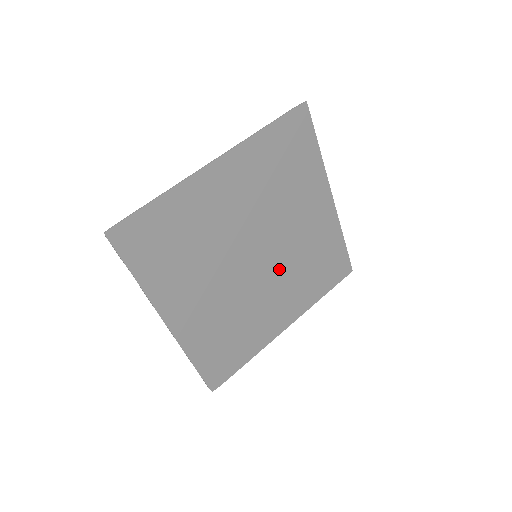
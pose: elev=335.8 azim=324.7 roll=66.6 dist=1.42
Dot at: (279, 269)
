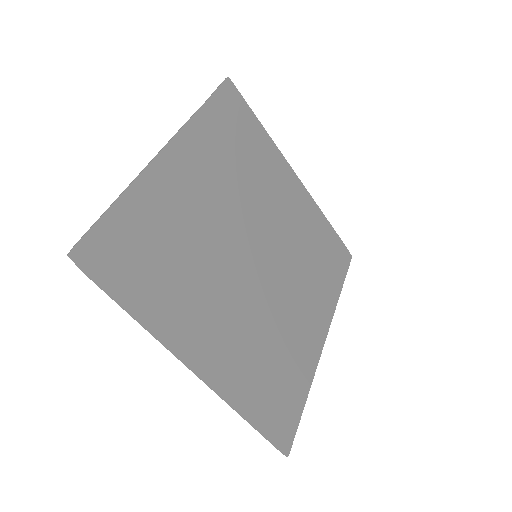
Dot at: (255, 302)
